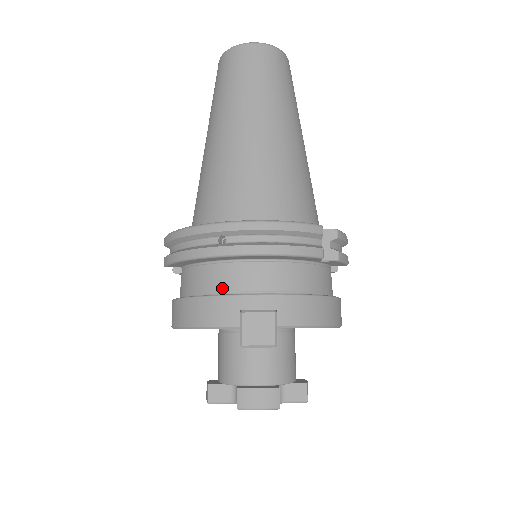
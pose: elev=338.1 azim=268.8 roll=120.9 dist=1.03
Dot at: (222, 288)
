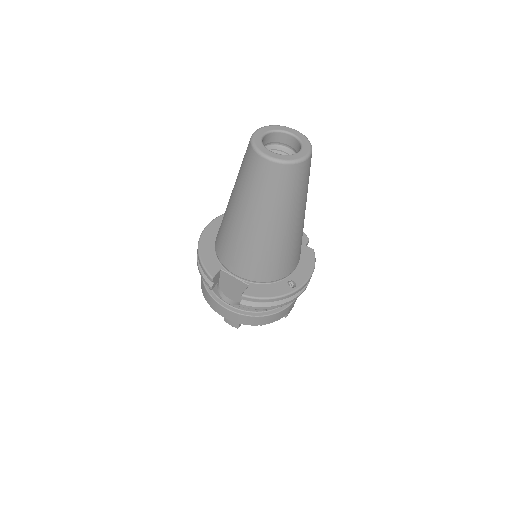
Dot at: occluded
